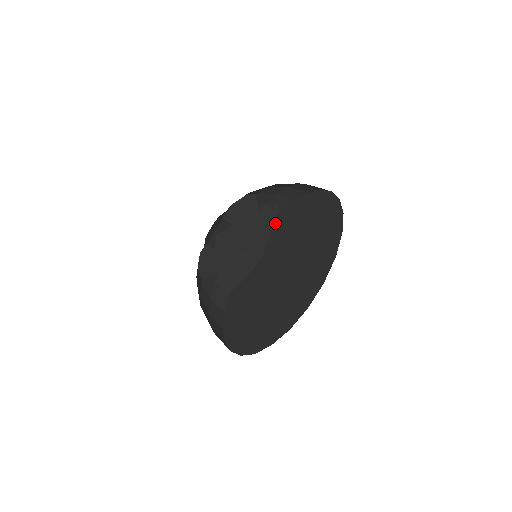
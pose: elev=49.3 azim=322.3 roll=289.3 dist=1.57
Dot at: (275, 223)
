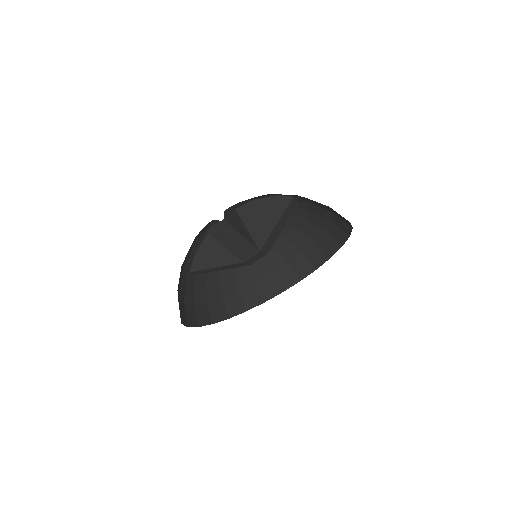
Dot at: occluded
